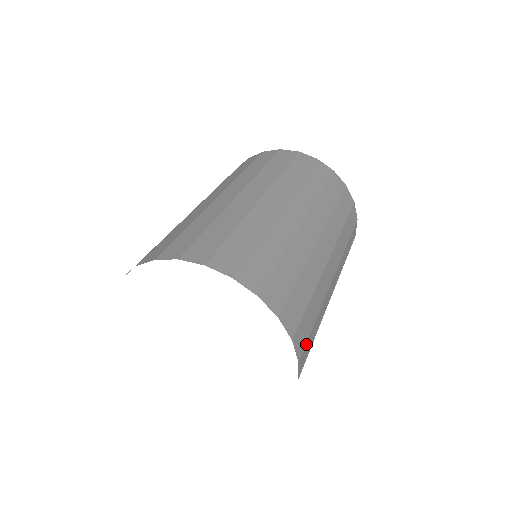
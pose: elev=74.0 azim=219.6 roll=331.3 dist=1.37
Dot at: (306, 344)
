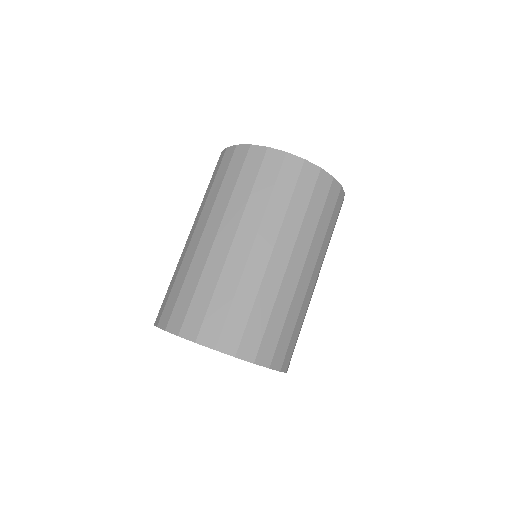
Dot at: occluded
